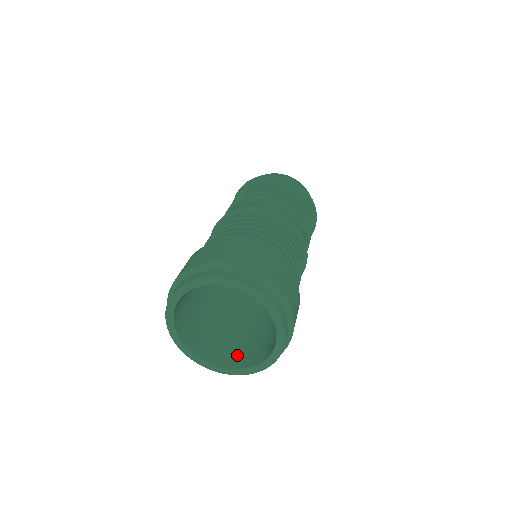
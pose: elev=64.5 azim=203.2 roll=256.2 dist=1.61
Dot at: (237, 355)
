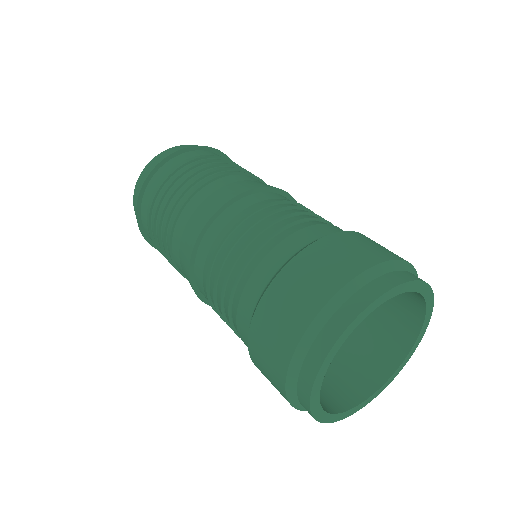
Dot at: occluded
